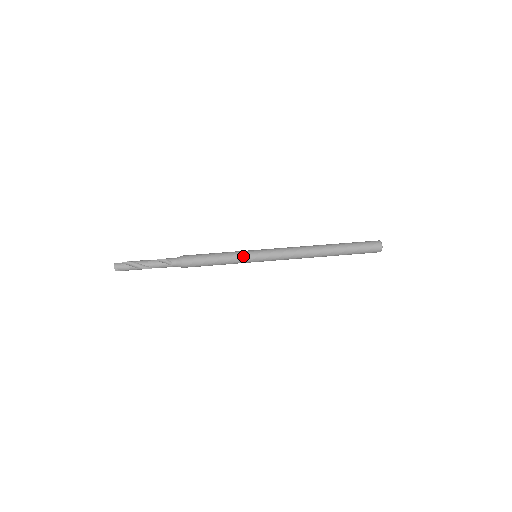
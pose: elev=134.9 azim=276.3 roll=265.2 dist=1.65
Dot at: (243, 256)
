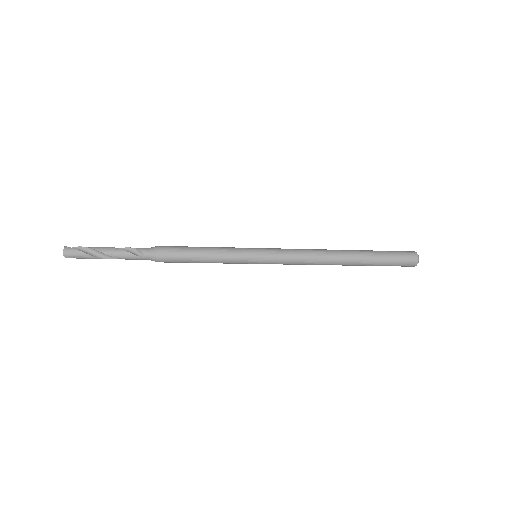
Dot at: (239, 255)
